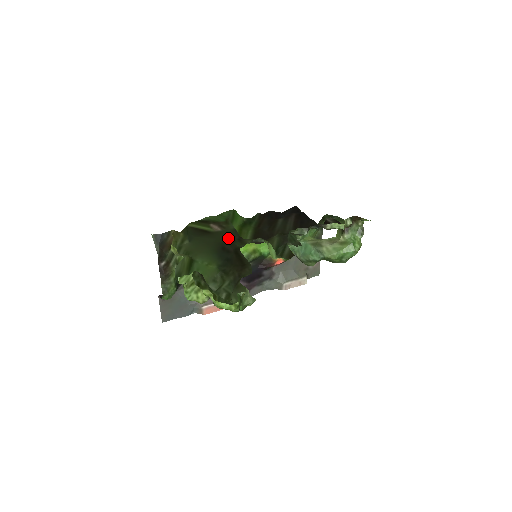
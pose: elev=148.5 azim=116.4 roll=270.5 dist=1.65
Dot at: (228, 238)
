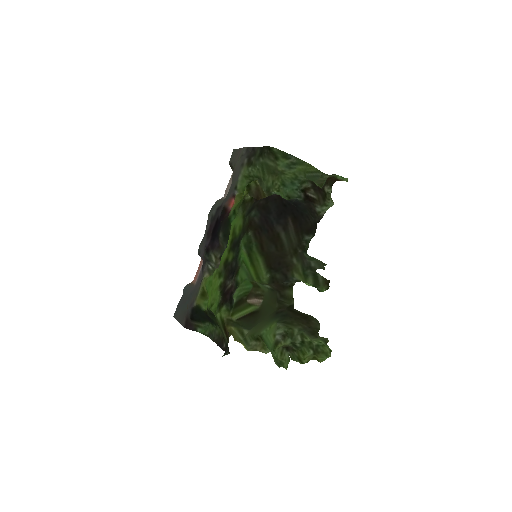
Dot at: (276, 304)
